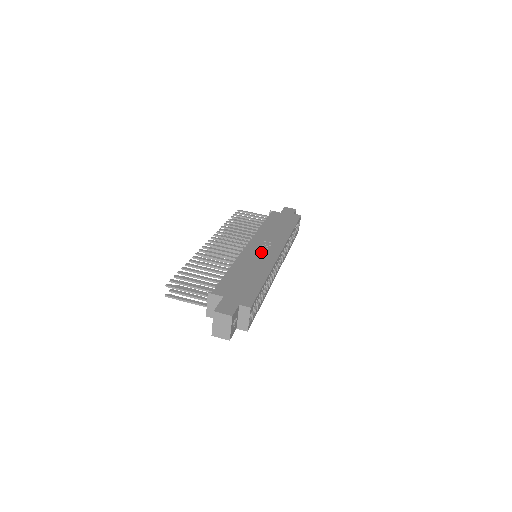
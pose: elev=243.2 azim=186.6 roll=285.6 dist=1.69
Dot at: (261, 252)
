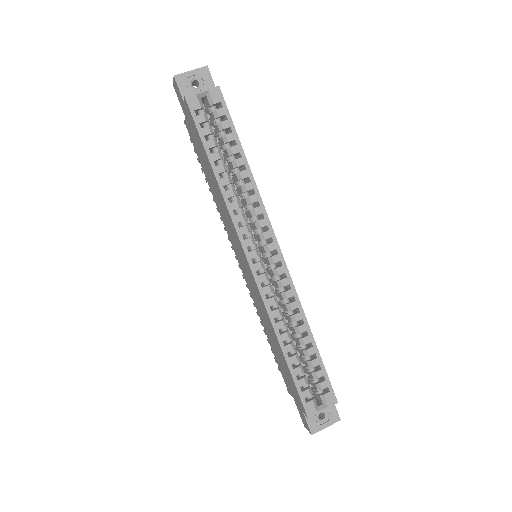
Dot at: occluded
